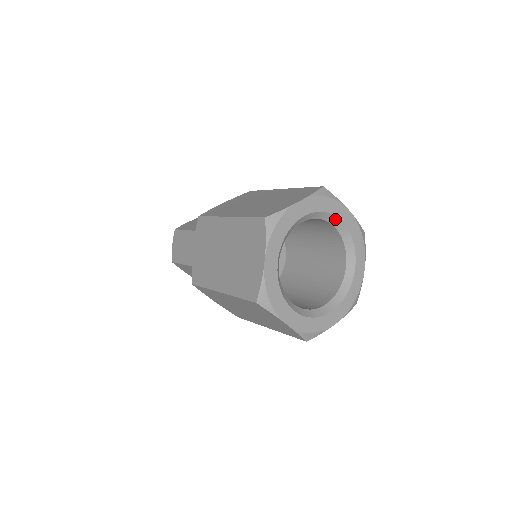
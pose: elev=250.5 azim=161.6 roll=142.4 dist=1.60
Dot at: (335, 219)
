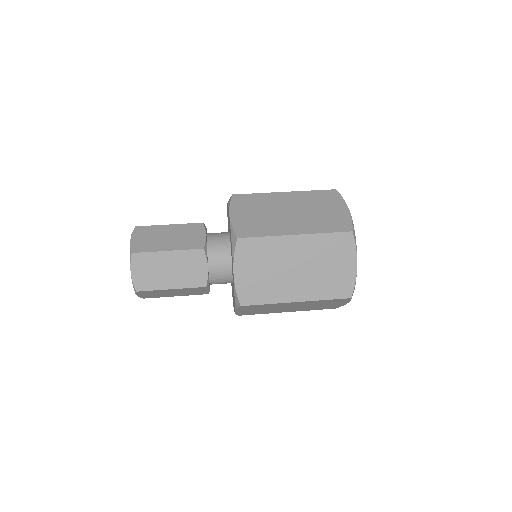
Dot at: occluded
